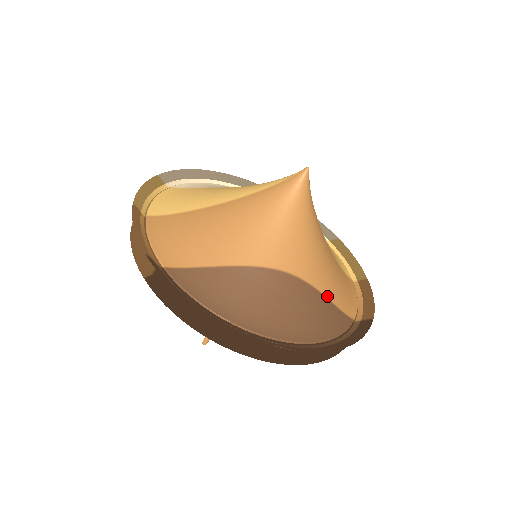
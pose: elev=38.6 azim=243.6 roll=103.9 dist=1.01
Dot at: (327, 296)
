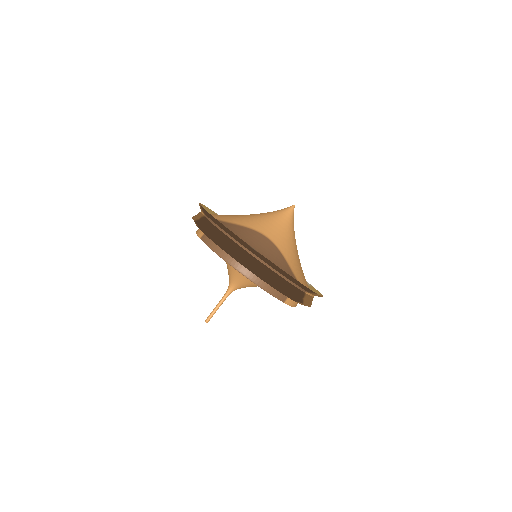
Dot at: (289, 265)
